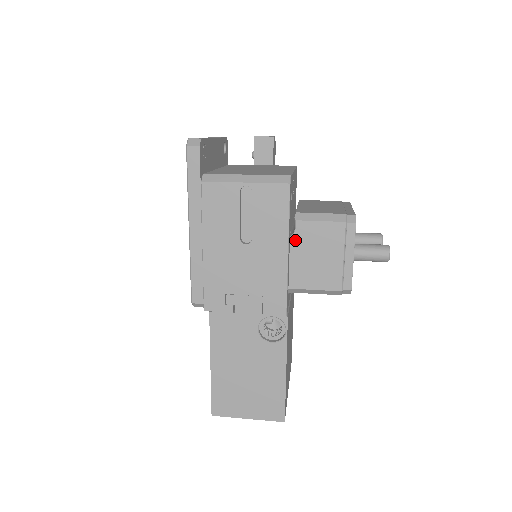
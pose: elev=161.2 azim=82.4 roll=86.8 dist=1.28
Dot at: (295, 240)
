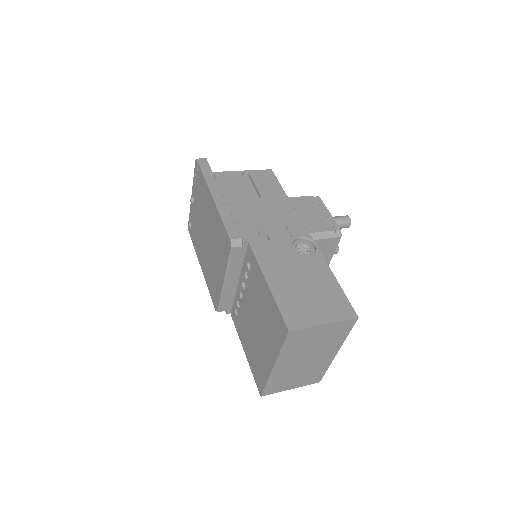
Dot at: occluded
